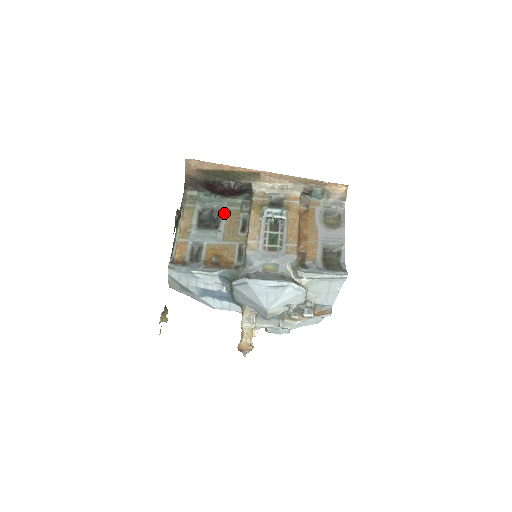
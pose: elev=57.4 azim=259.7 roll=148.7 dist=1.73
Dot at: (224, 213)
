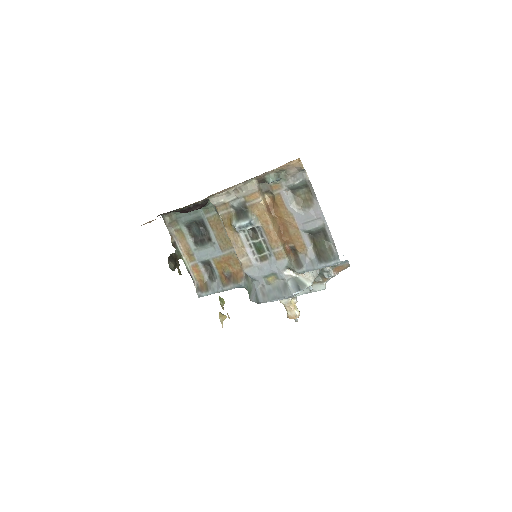
Dot at: (206, 223)
